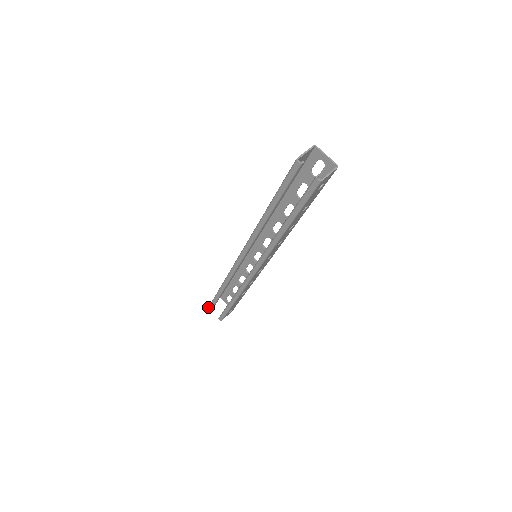
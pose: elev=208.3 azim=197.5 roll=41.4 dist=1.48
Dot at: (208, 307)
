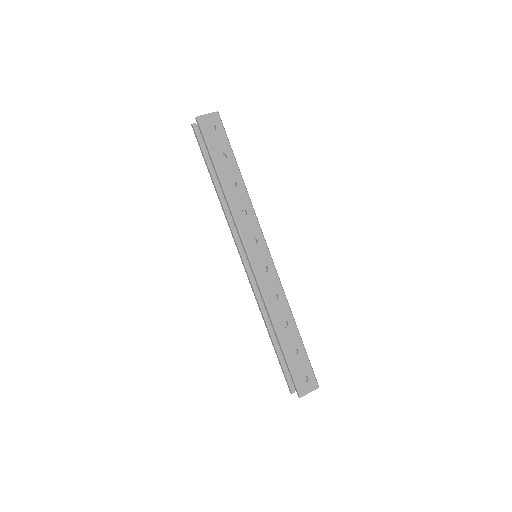
Dot at: (289, 390)
